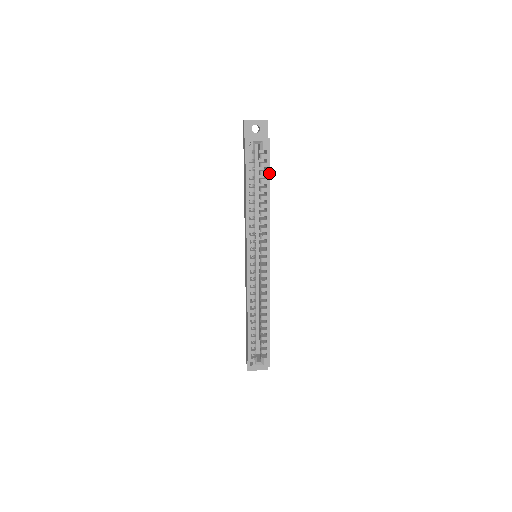
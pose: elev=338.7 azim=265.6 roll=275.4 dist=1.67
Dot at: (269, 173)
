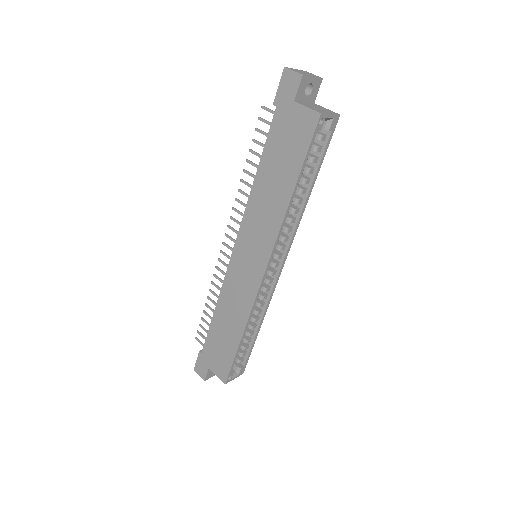
Dot at: (322, 161)
